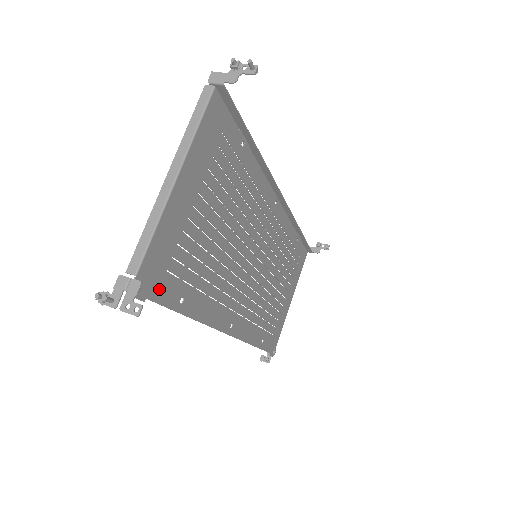
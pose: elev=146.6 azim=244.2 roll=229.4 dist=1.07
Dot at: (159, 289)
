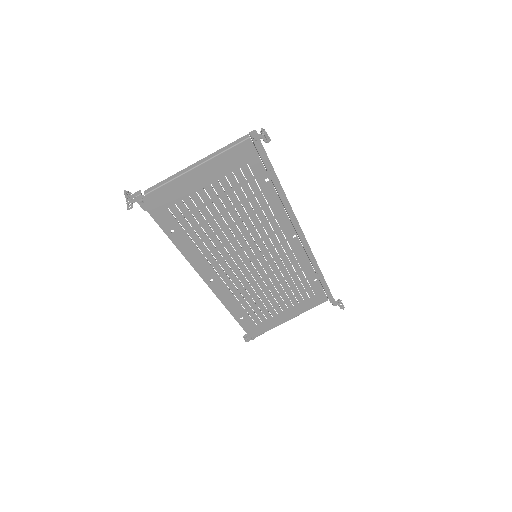
Dot at: (158, 213)
